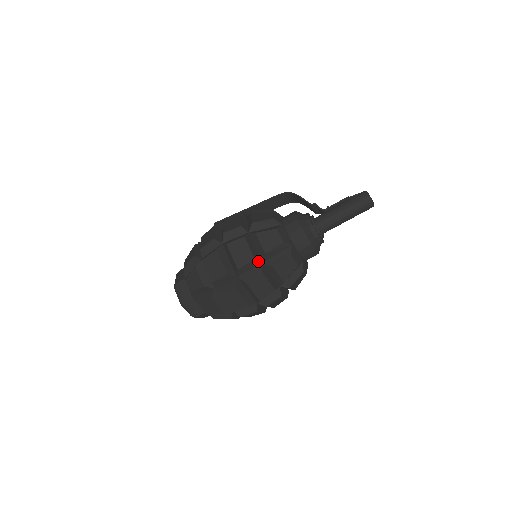
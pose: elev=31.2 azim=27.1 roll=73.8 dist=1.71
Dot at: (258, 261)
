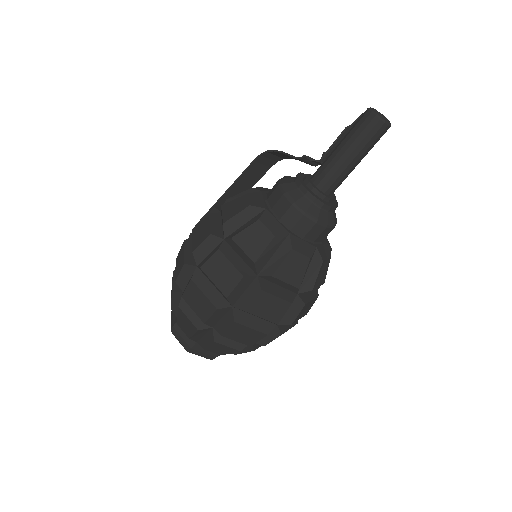
Dot at: (250, 276)
